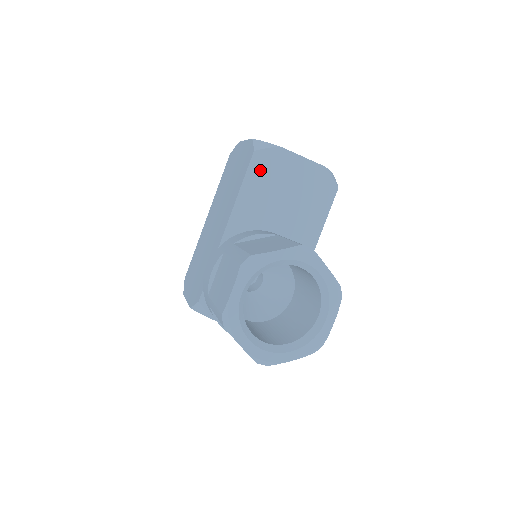
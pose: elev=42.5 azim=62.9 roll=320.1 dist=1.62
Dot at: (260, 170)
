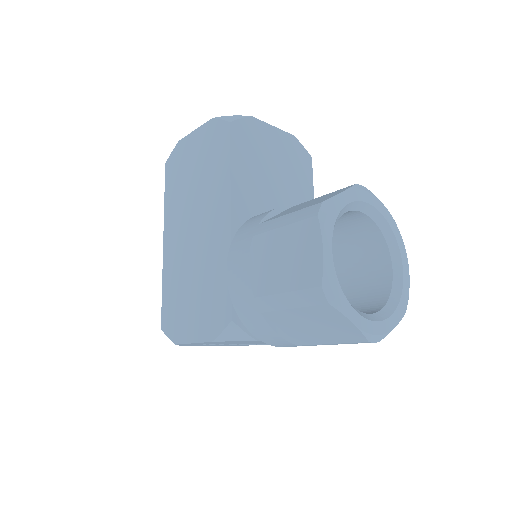
Dot at: (242, 144)
